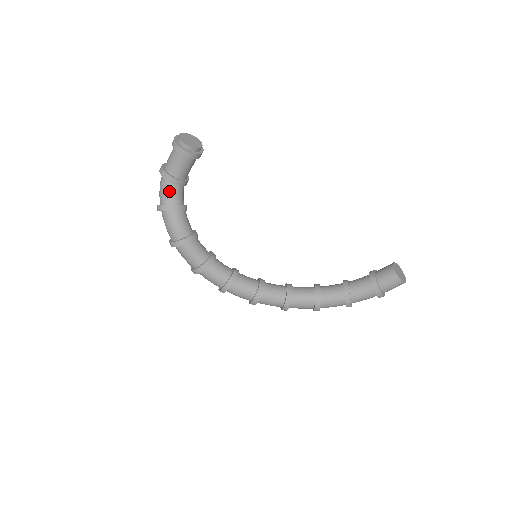
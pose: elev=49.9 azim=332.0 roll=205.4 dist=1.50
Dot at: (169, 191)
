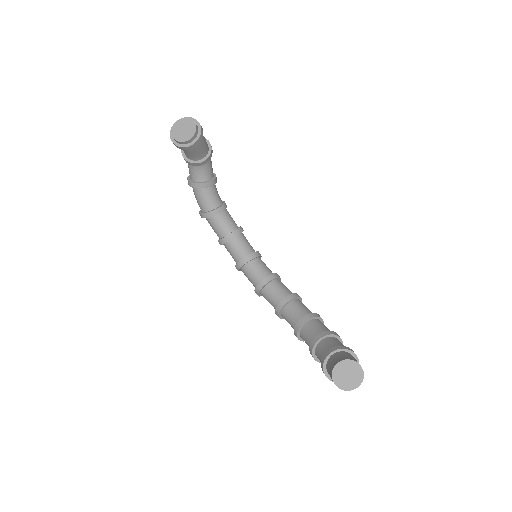
Dot at: (189, 167)
